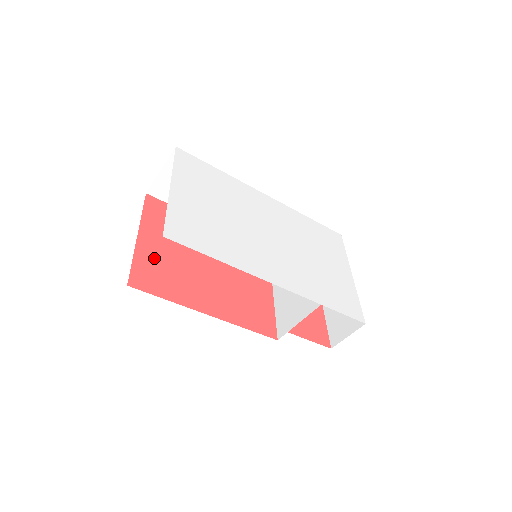
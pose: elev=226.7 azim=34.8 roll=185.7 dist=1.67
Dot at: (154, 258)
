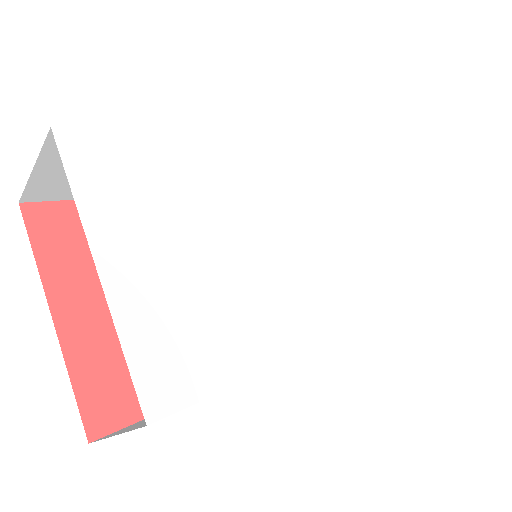
Dot at: (102, 345)
